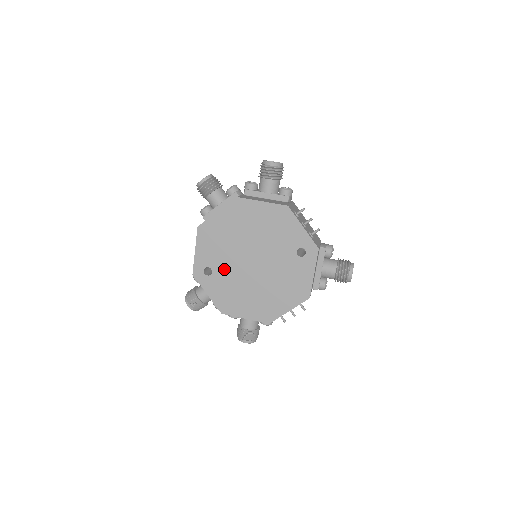
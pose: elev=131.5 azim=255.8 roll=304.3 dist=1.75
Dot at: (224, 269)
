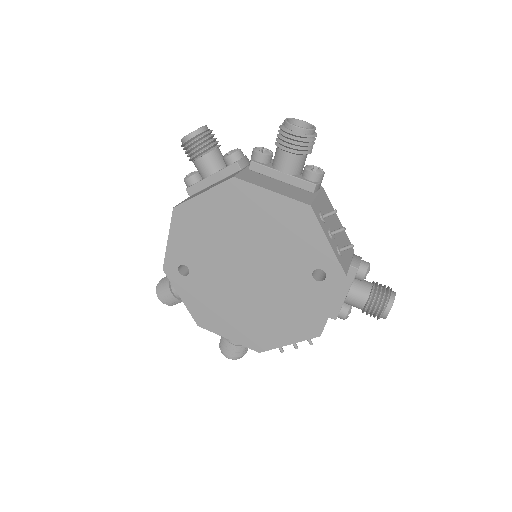
Dot at: (206, 272)
